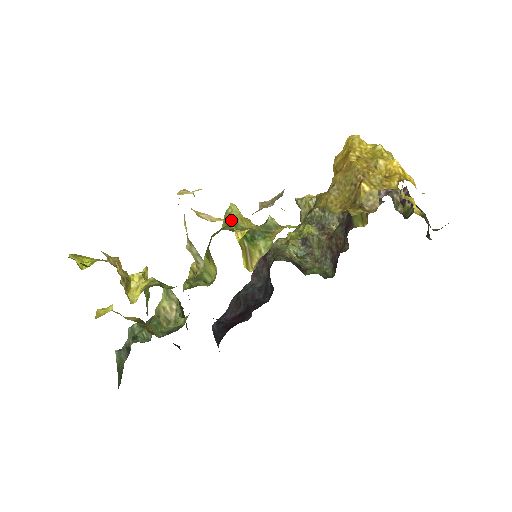
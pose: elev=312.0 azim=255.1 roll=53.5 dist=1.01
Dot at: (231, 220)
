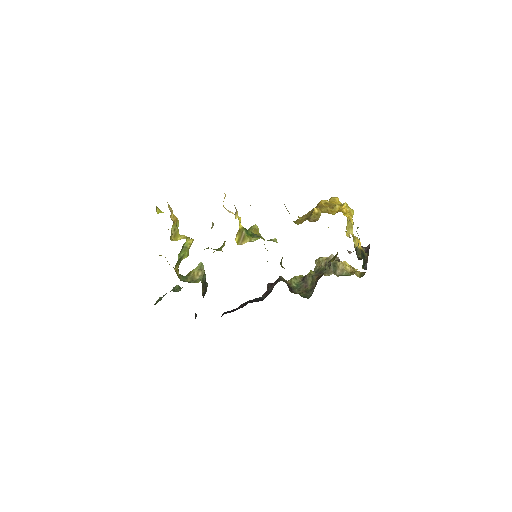
Dot at: occluded
